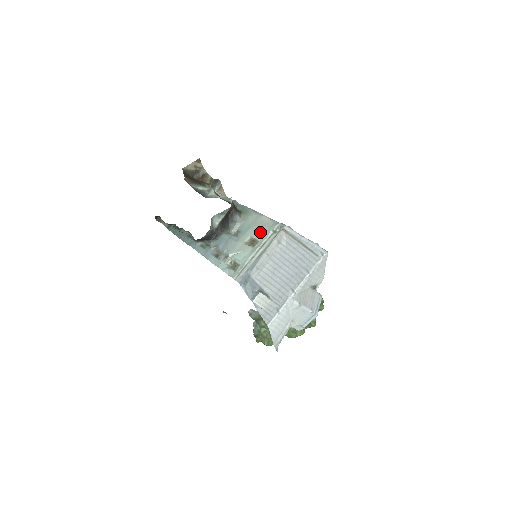
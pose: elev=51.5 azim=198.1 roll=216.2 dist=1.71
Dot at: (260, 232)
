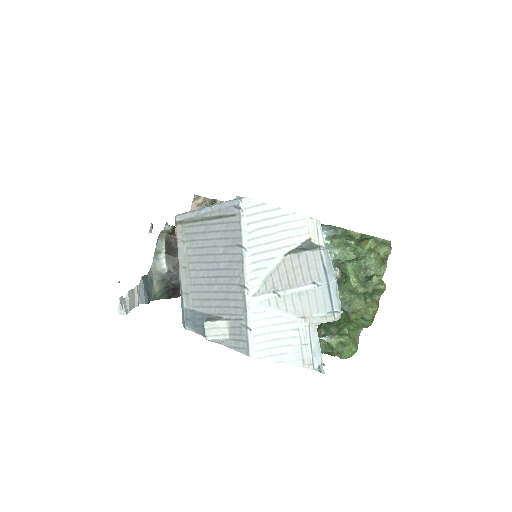
Dot at: occluded
